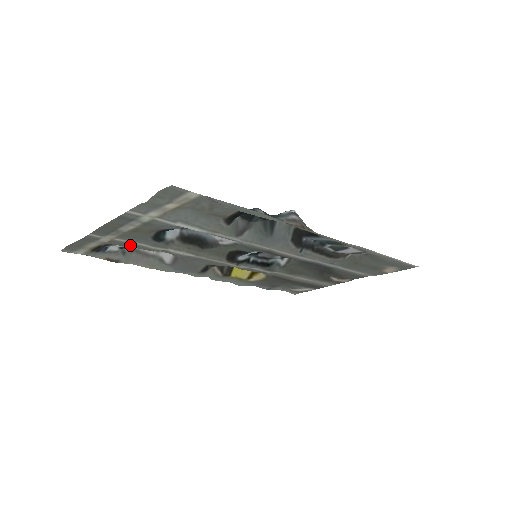
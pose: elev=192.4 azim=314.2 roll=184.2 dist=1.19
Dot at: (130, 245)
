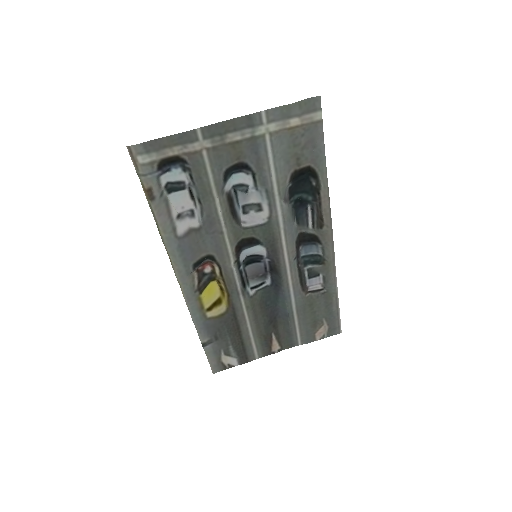
Dot at: (202, 169)
